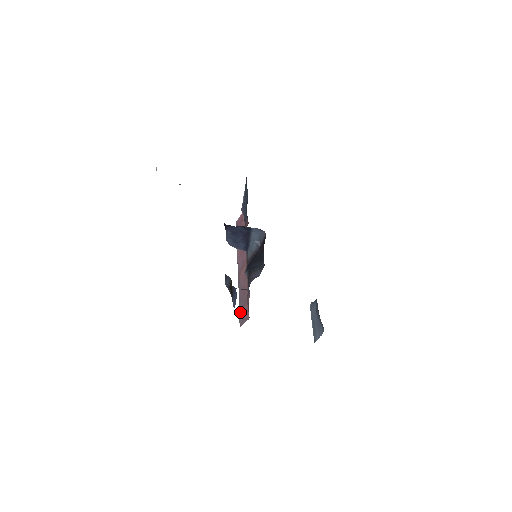
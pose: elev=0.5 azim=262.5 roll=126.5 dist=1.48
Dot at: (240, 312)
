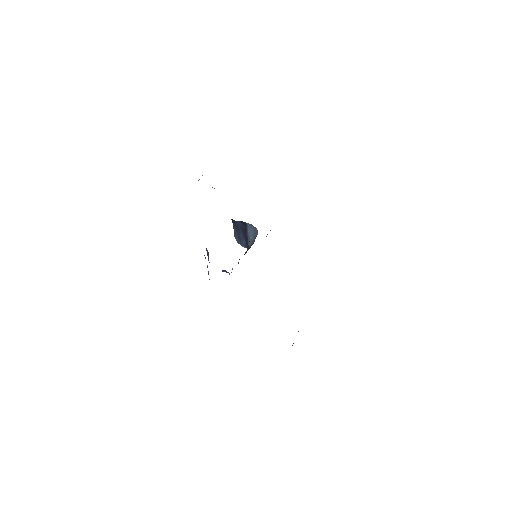
Dot at: occluded
